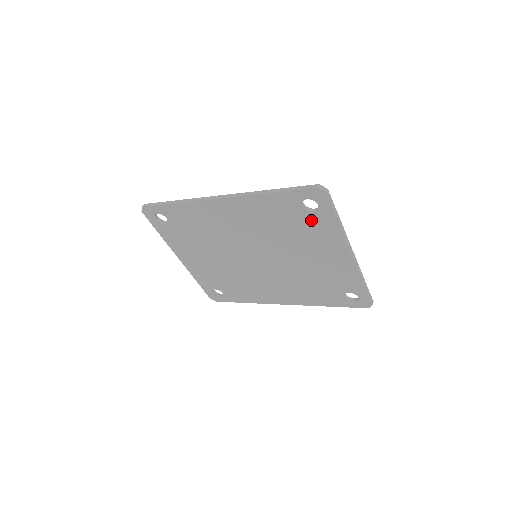
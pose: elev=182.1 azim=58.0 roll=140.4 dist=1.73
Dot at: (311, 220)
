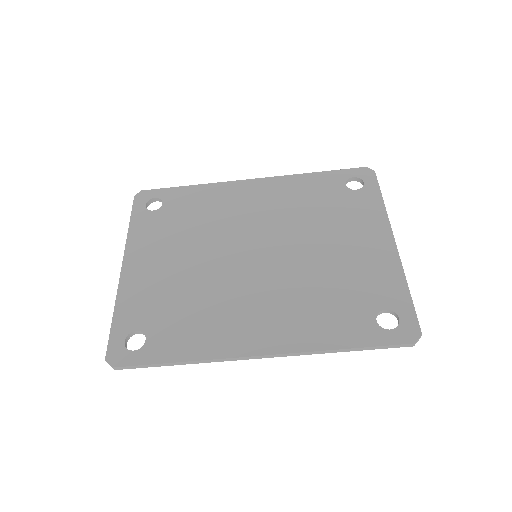
Dot at: (352, 199)
